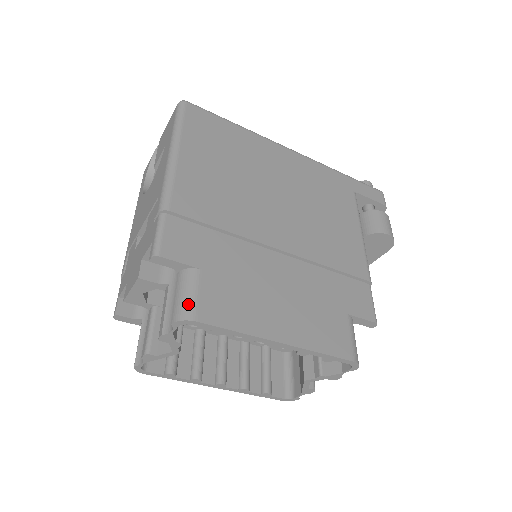
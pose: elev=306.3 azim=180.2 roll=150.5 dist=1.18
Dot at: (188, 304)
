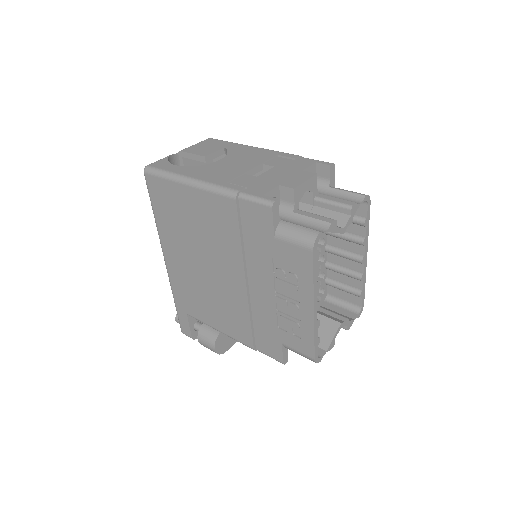
Dot at: occluded
